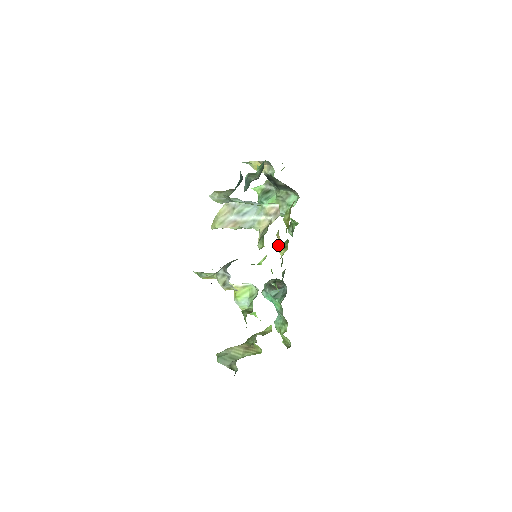
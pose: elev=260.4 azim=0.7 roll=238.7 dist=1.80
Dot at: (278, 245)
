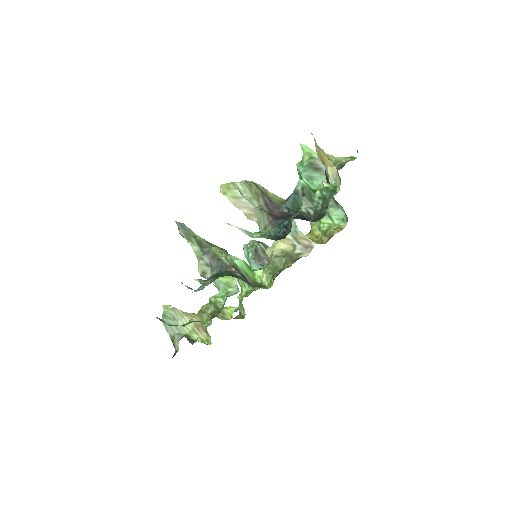
Dot at: occluded
